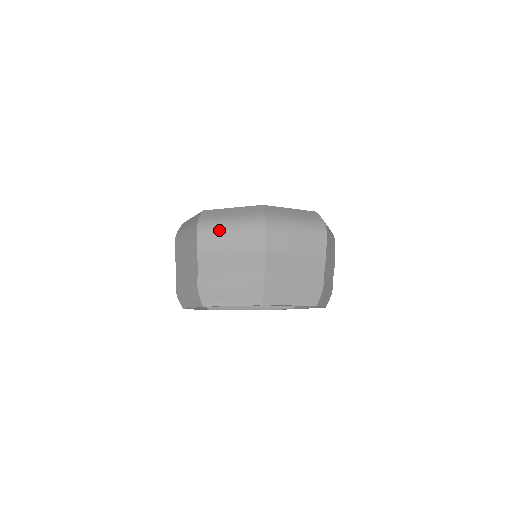
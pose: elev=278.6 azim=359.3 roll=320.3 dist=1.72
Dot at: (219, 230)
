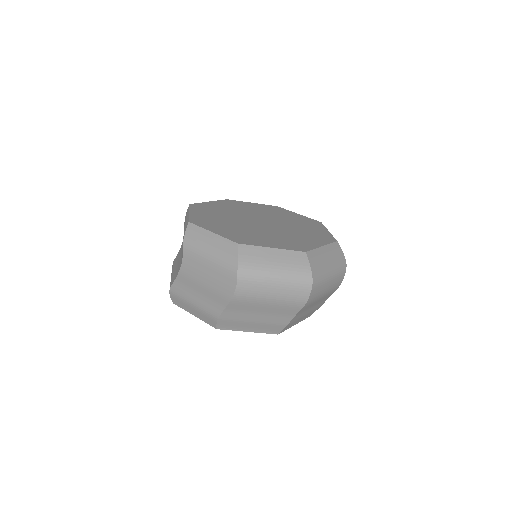
Dot at: (263, 281)
